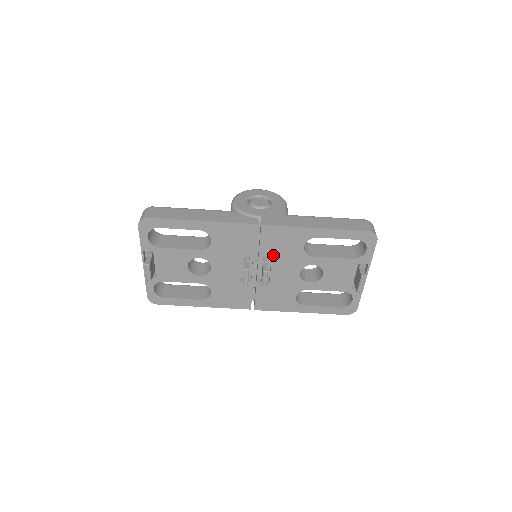
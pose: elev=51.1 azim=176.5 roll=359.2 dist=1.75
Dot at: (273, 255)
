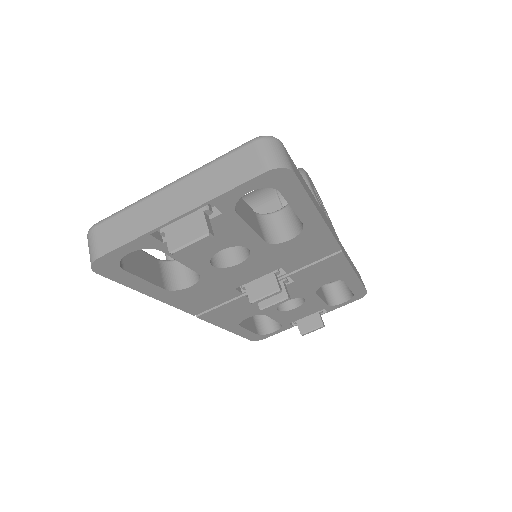
Dot at: (300, 279)
